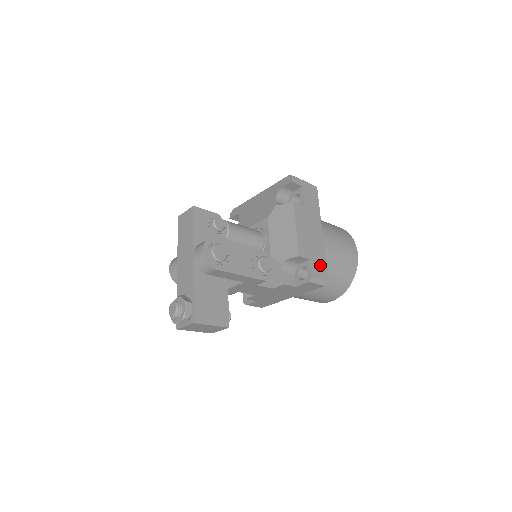
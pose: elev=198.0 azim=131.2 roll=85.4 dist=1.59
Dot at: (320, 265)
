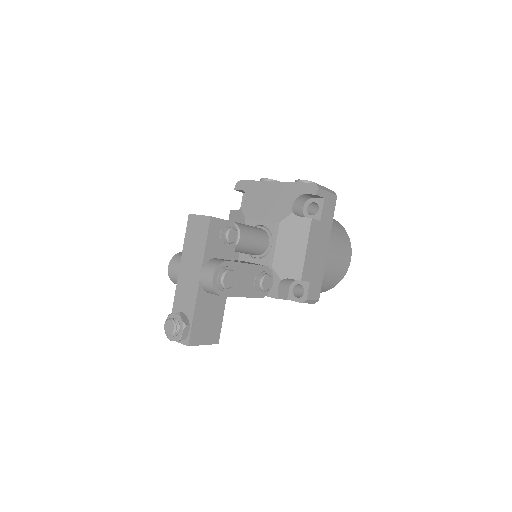
Dot at: (317, 285)
